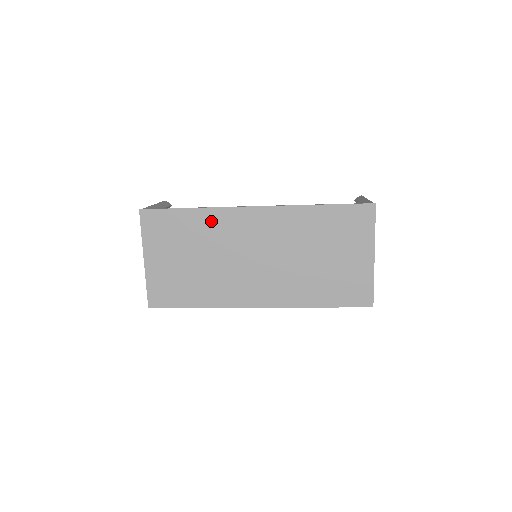
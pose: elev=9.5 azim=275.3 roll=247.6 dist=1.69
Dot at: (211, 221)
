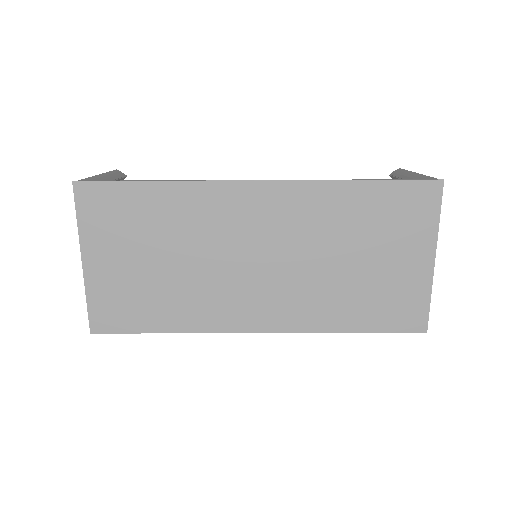
Dot at: (188, 202)
